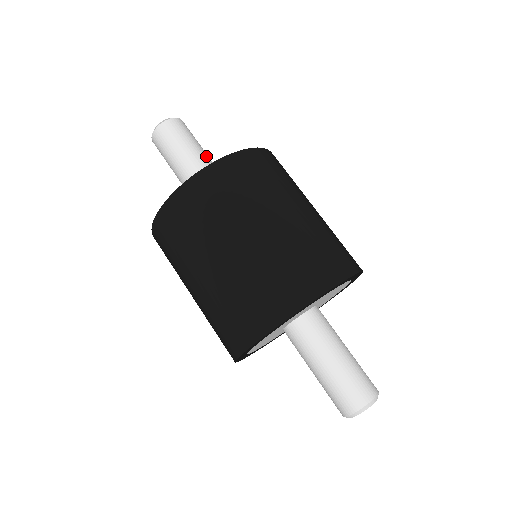
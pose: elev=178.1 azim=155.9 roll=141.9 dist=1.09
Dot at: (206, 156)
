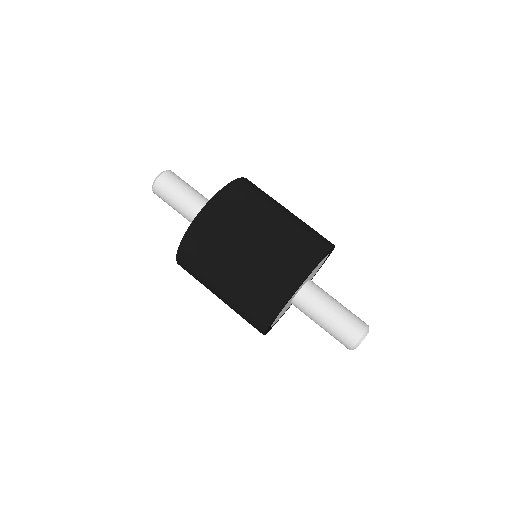
Dot at: (198, 193)
